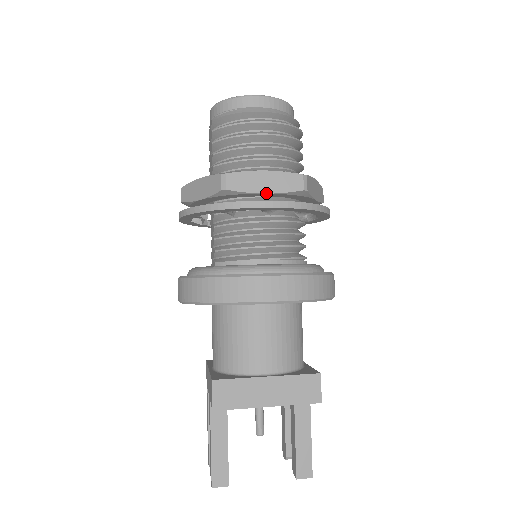
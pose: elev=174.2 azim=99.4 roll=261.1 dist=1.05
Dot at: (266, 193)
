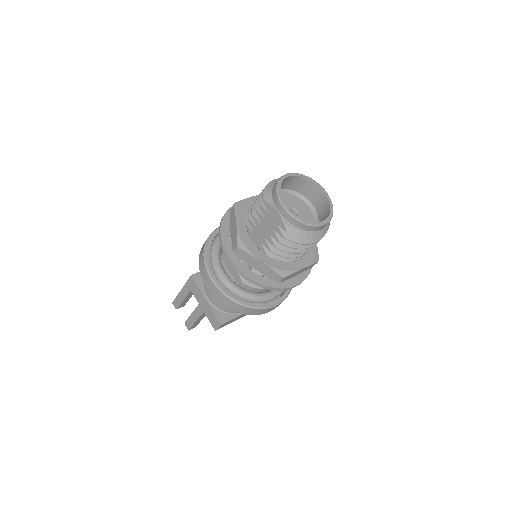
Dot at: occluded
